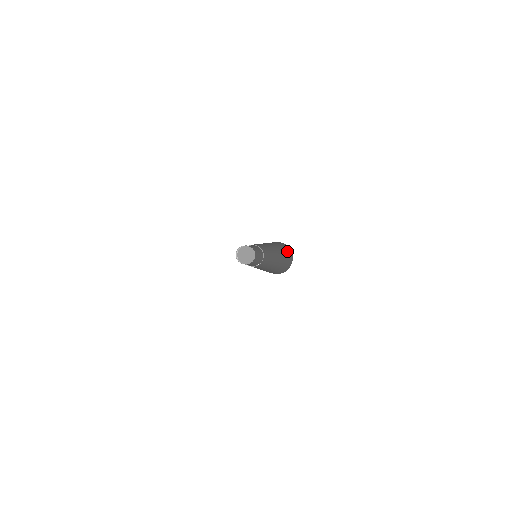
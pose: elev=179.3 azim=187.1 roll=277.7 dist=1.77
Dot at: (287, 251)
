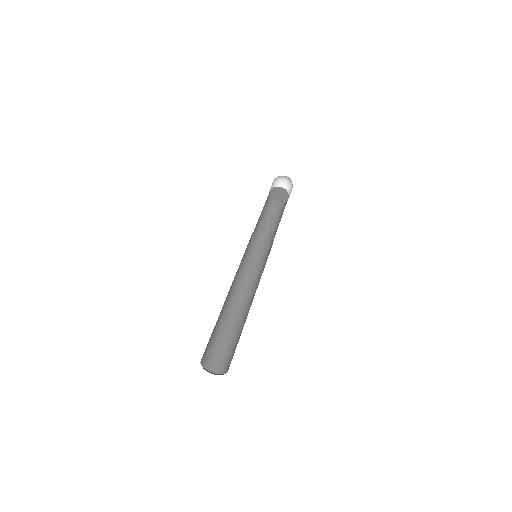
Dot at: (232, 357)
